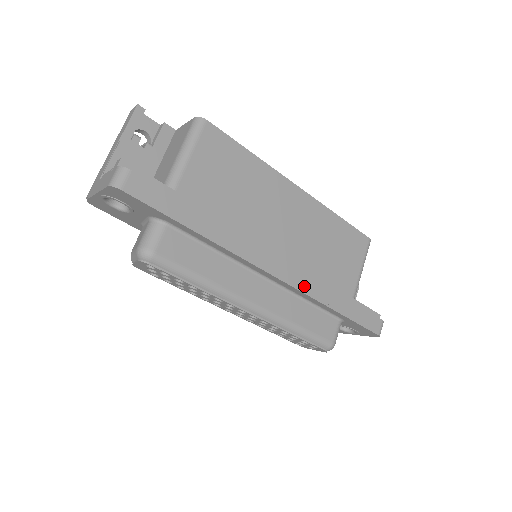
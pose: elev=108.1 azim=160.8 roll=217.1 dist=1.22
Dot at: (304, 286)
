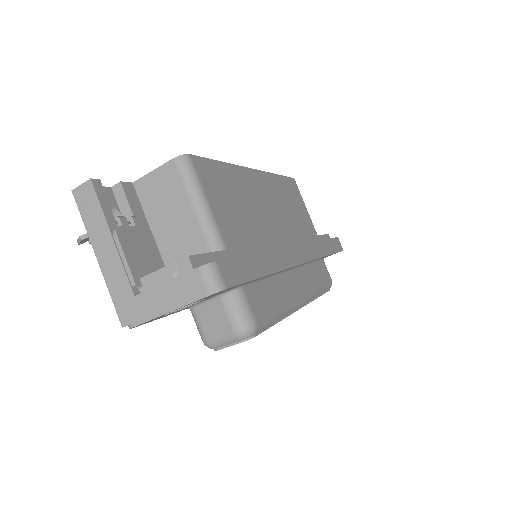
Dot at: (314, 253)
